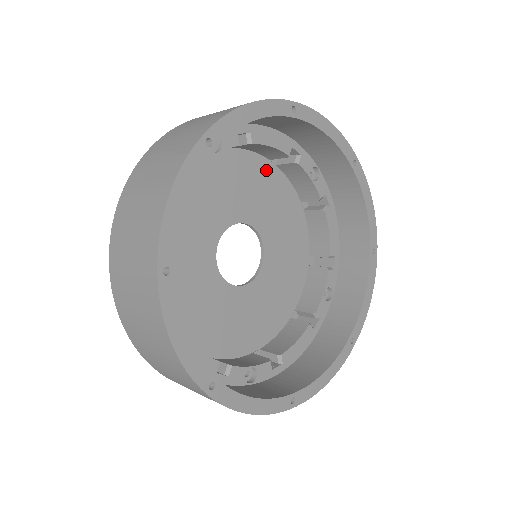
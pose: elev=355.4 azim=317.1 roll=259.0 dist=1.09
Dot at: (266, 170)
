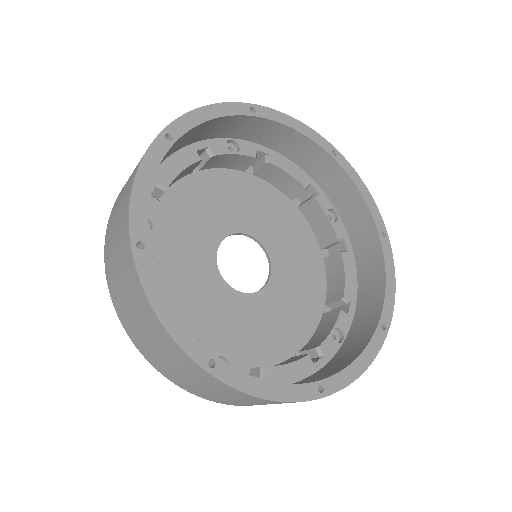
Dot at: (196, 184)
